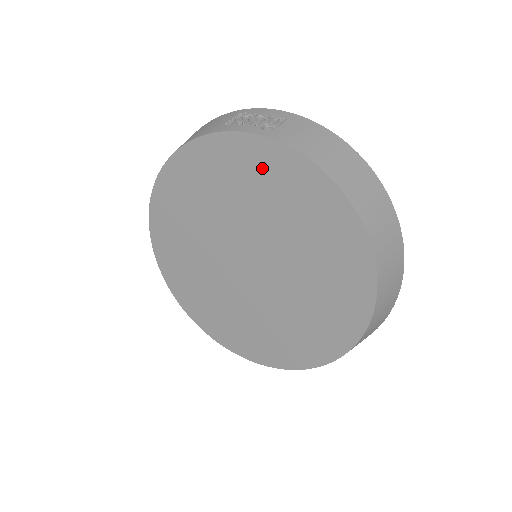
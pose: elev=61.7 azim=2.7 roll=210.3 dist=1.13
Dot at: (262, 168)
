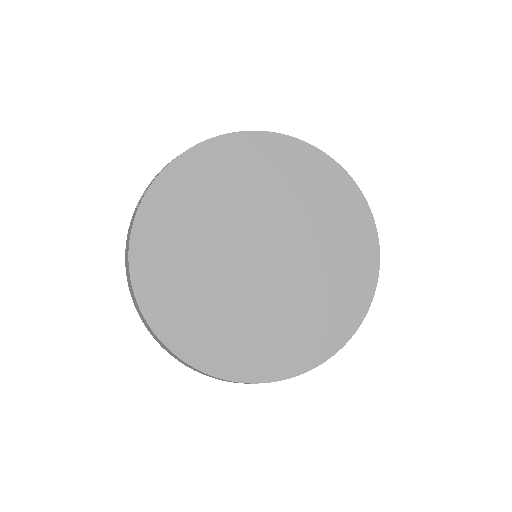
Dot at: (185, 187)
